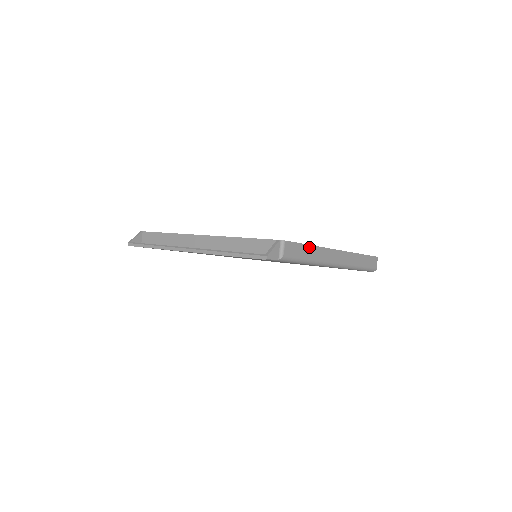
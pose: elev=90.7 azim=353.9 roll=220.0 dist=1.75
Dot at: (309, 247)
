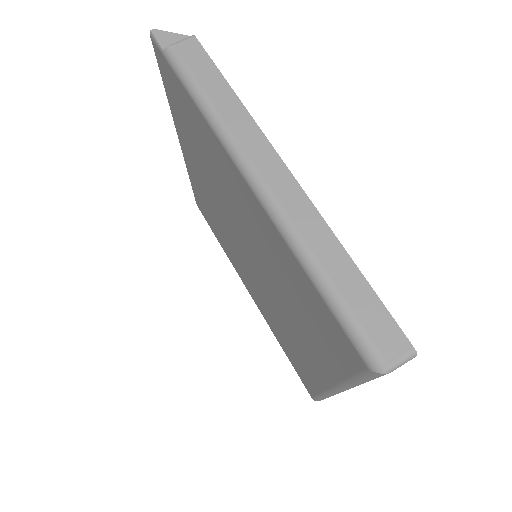
Dot at: (227, 89)
